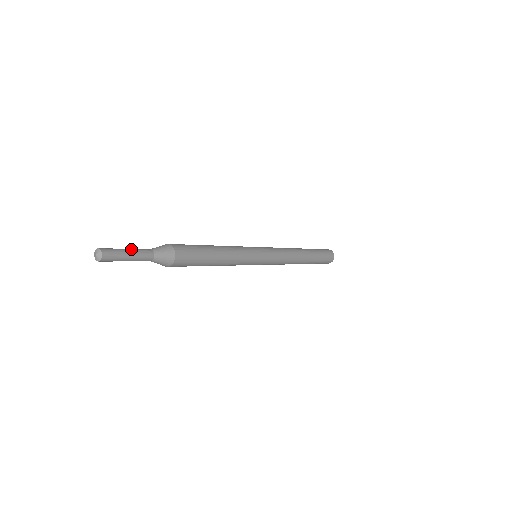
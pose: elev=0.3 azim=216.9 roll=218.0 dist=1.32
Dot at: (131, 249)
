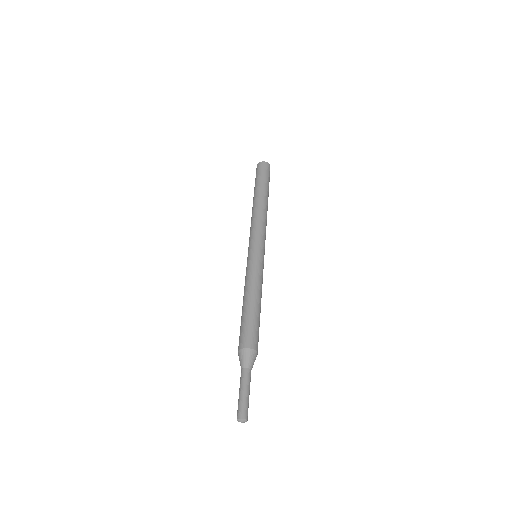
Dot at: (247, 389)
